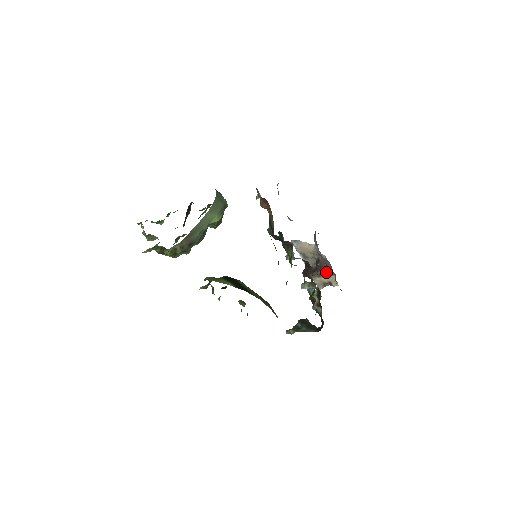
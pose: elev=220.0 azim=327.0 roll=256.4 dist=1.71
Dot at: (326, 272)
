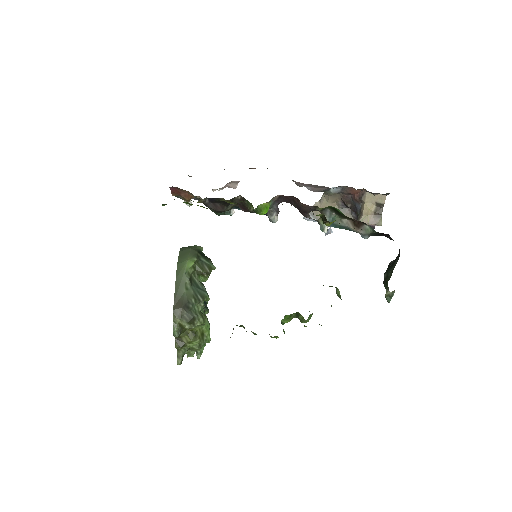
Dot at: (358, 200)
